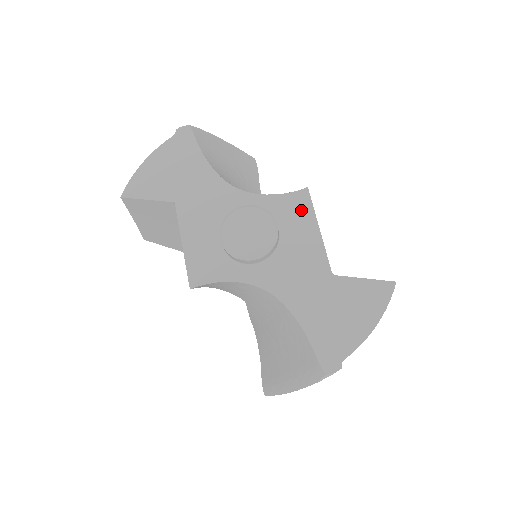
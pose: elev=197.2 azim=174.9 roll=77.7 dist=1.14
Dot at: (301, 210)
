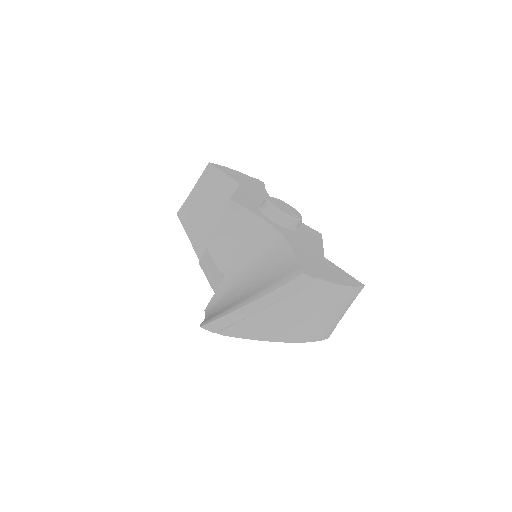
Dot at: (315, 234)
